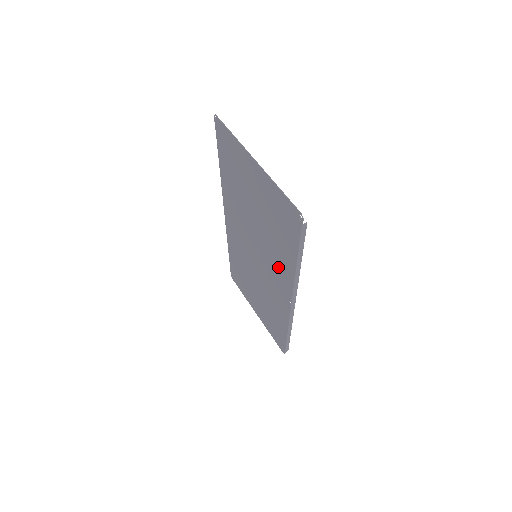
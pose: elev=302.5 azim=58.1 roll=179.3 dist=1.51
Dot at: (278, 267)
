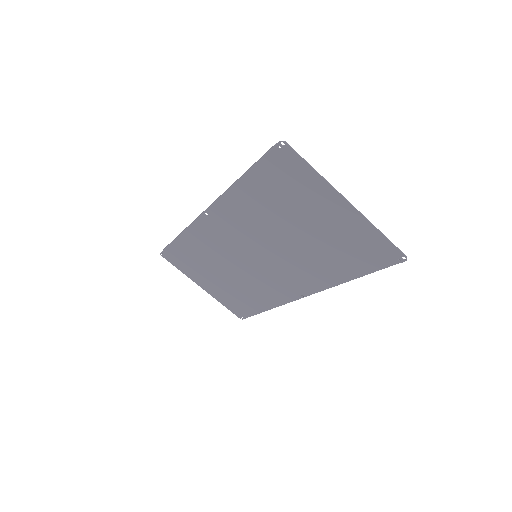
Dot at: (305, 273)
